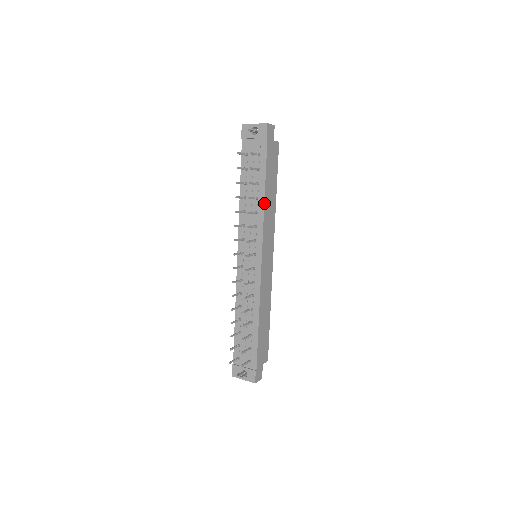
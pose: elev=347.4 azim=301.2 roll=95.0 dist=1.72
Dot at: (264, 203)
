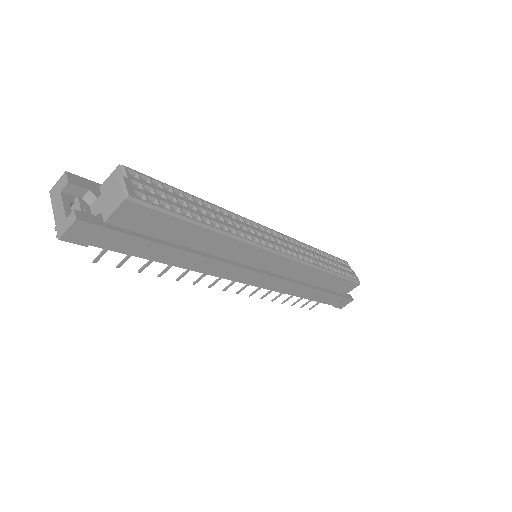
Dot at: (188, 269)
